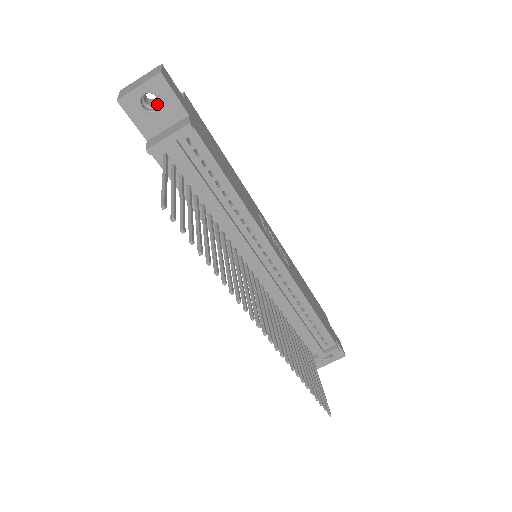
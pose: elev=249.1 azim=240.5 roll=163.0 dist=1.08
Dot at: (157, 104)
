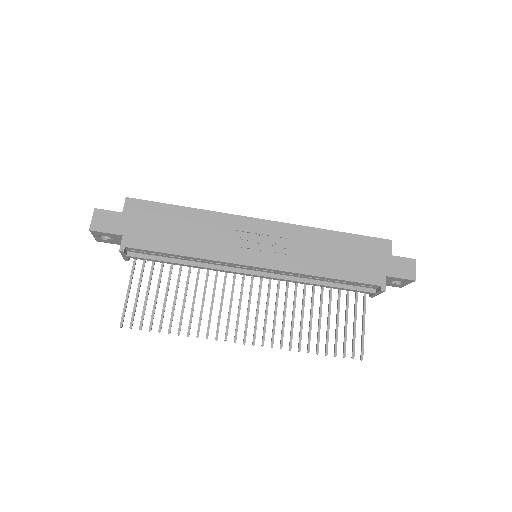
Dot at: occluded
